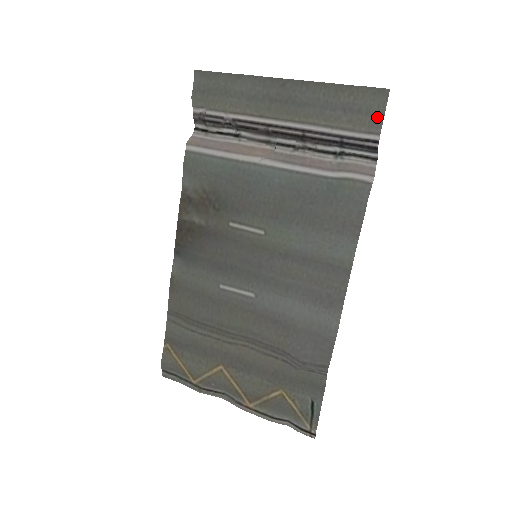
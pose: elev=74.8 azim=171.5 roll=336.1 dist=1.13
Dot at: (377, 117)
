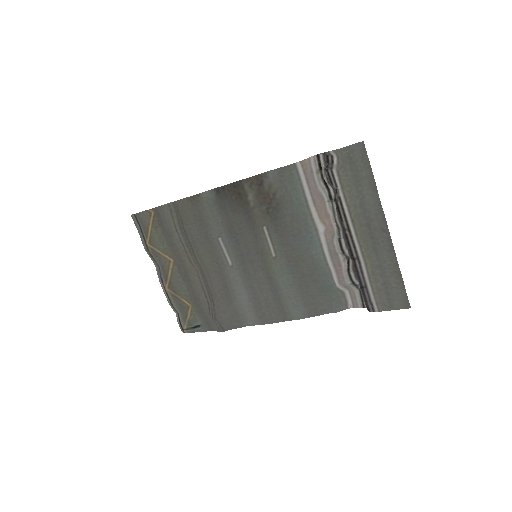
Dot at: (389, 306)
